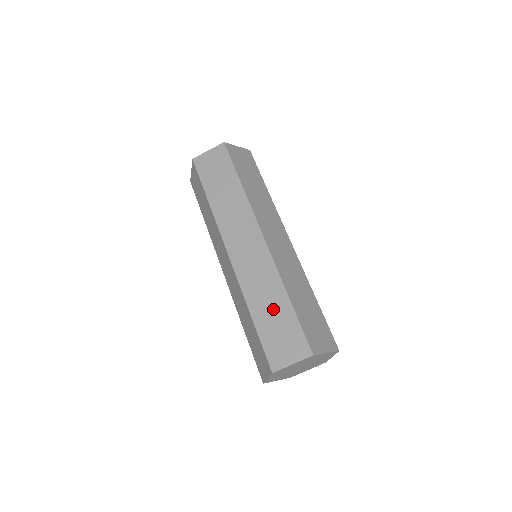
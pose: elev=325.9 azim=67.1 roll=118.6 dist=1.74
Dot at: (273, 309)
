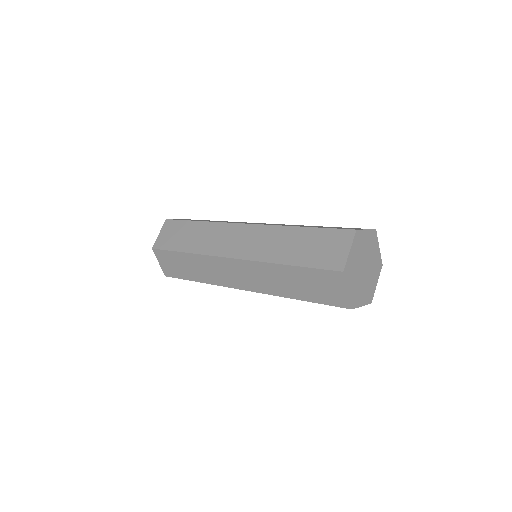
Dot at: (297, 244)
